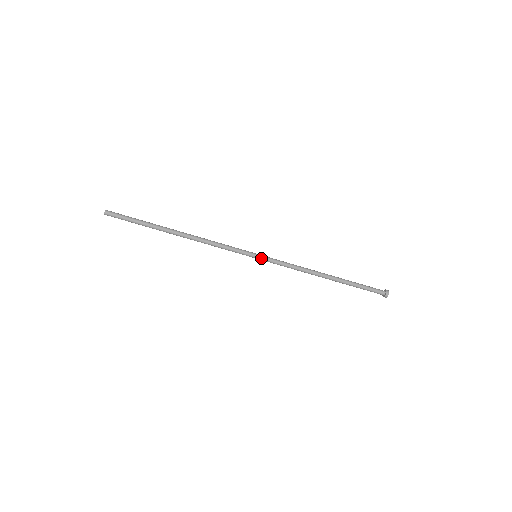
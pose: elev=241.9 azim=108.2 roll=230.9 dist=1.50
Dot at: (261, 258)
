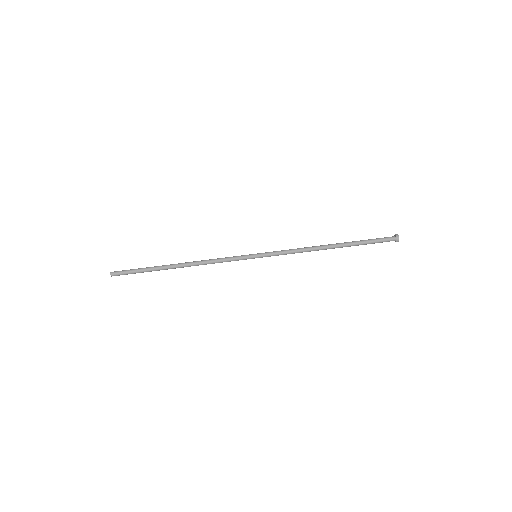
Dot at: (261, 255)
